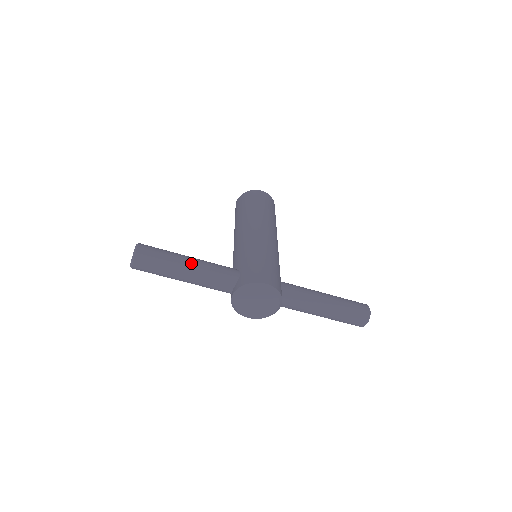
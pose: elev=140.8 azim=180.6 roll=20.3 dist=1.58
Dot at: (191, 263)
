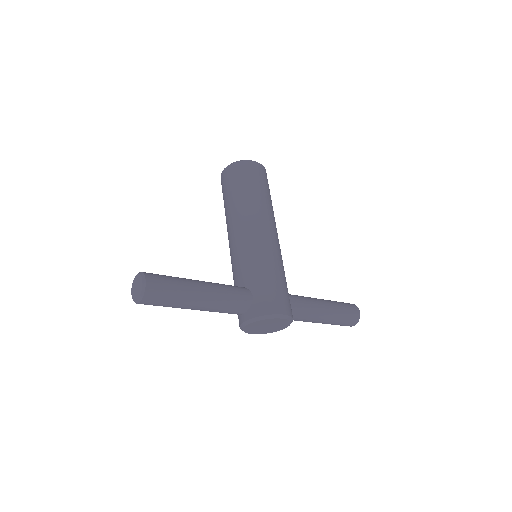
Dot at: (205, 294)
